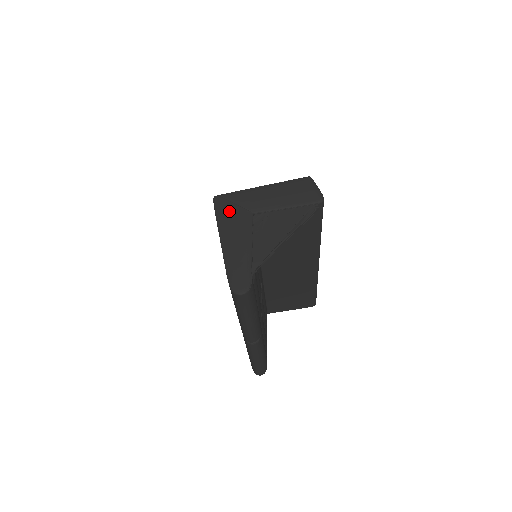
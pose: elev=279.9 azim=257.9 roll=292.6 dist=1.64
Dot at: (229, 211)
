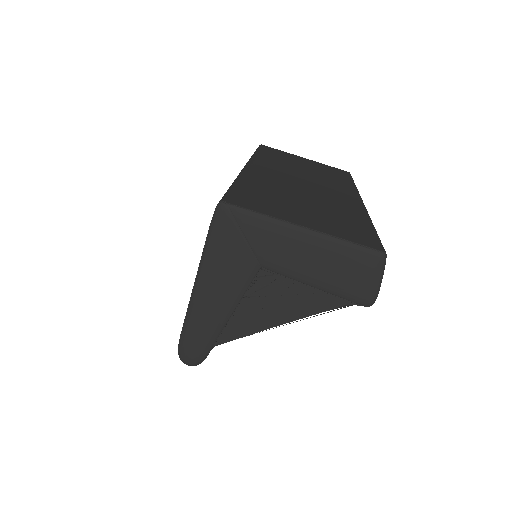
Dot at: (228, 246)
